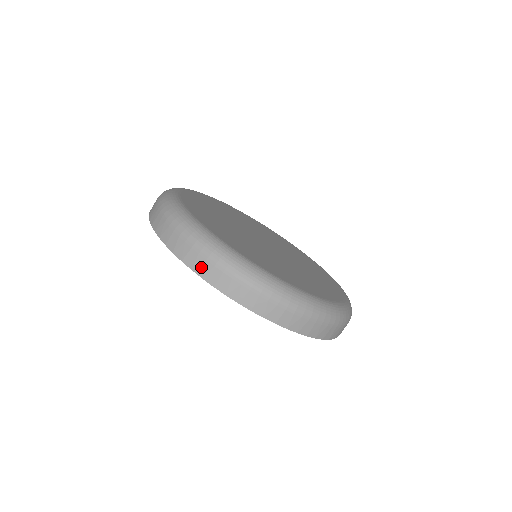
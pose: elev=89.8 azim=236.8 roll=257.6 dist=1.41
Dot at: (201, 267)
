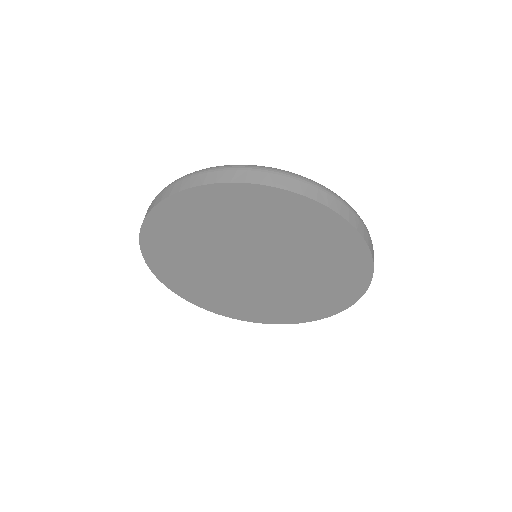
Dot at: (225, 176)
